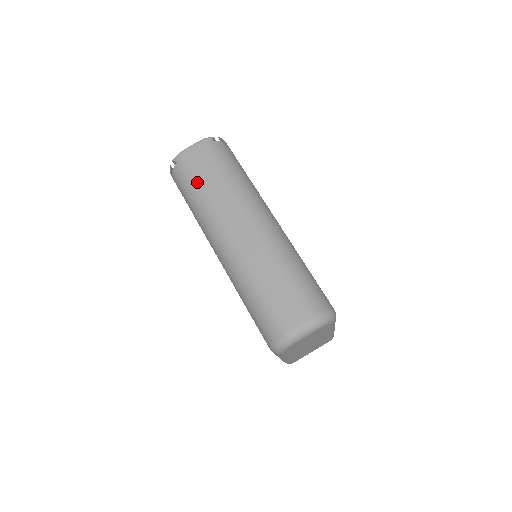
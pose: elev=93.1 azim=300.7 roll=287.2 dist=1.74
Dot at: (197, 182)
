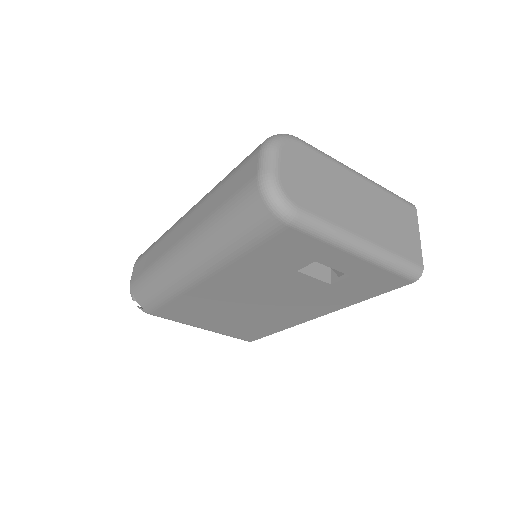
Dot at: (145, 275)
